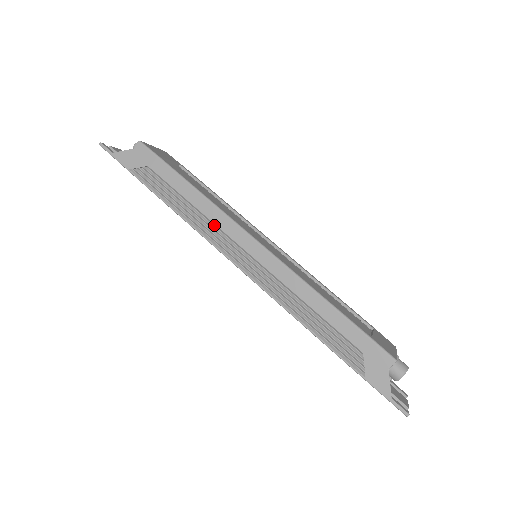
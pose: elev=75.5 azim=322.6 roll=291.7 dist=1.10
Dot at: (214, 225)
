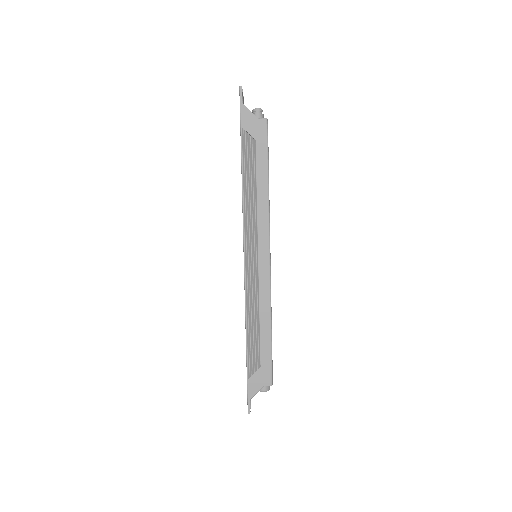
Dot at: (256, 221)
